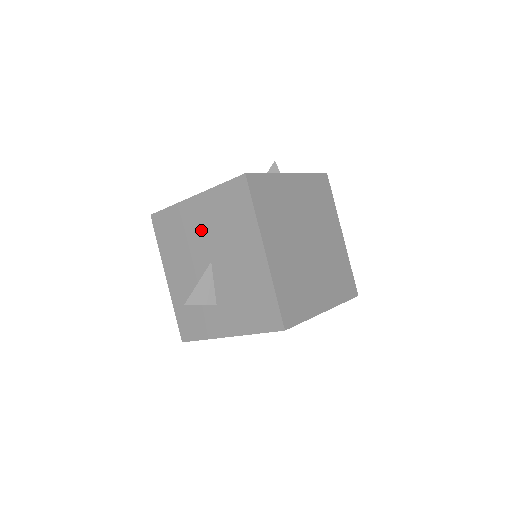
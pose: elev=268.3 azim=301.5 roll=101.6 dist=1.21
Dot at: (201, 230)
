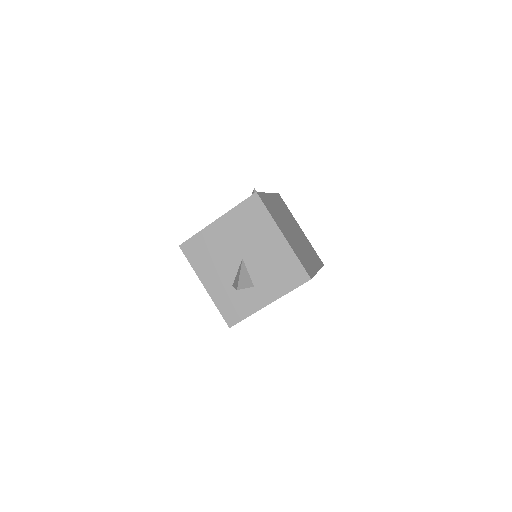
Dot at: (229, 240)
